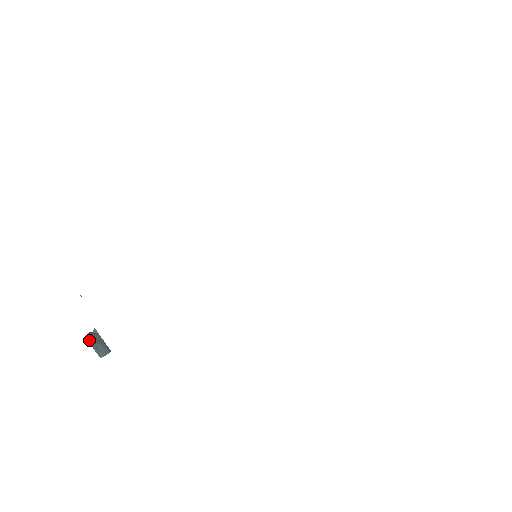
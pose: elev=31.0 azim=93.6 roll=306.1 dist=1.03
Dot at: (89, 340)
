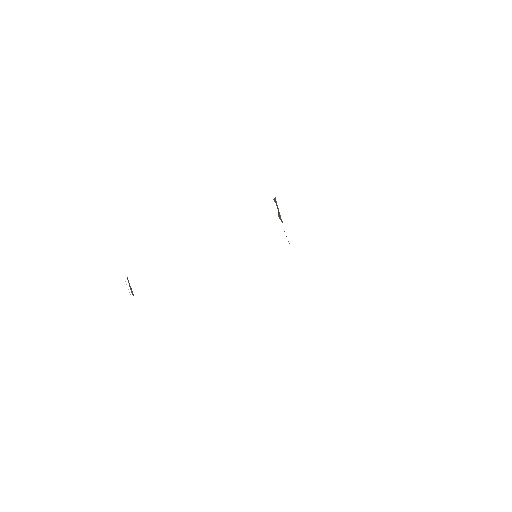
Dot at: occluded
